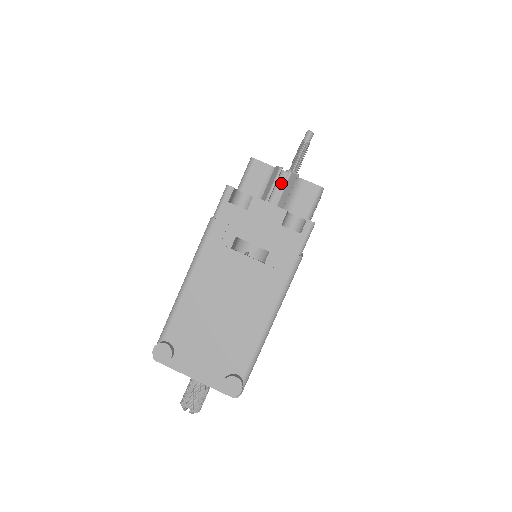
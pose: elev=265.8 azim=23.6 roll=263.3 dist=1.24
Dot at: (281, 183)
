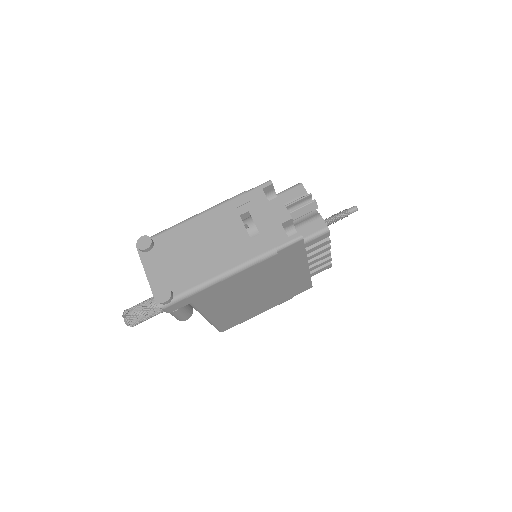
Dot at: occluded
